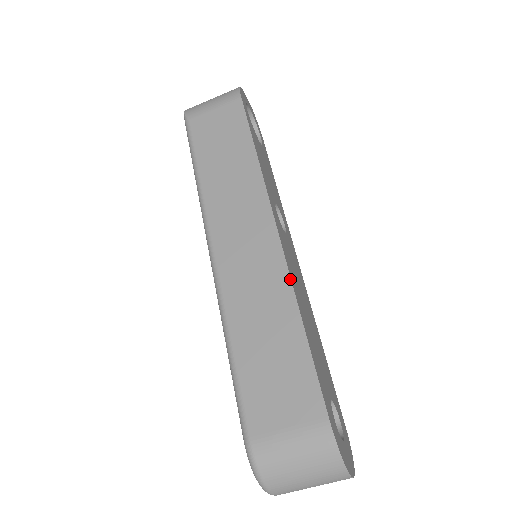
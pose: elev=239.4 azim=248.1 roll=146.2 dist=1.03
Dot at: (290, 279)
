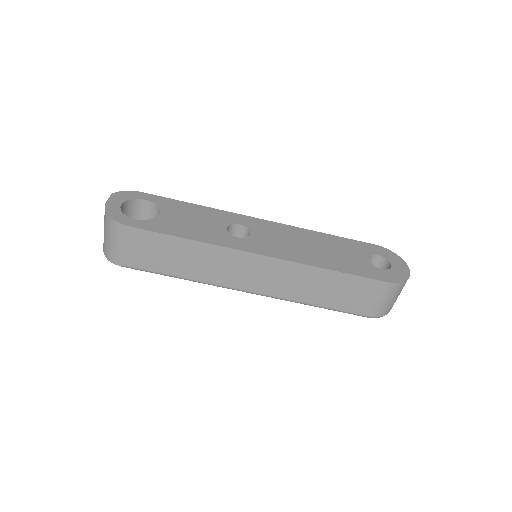
Dot at: (302, 264)
